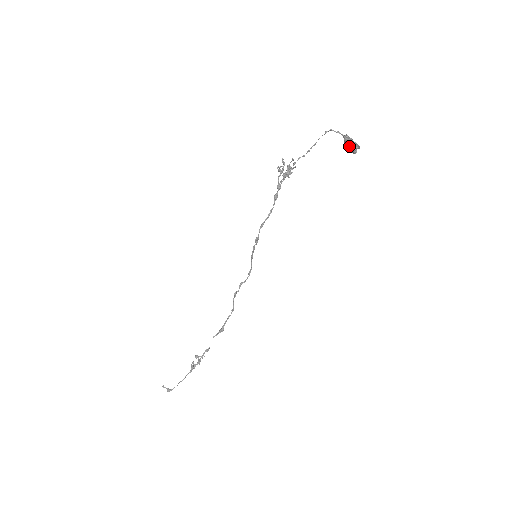
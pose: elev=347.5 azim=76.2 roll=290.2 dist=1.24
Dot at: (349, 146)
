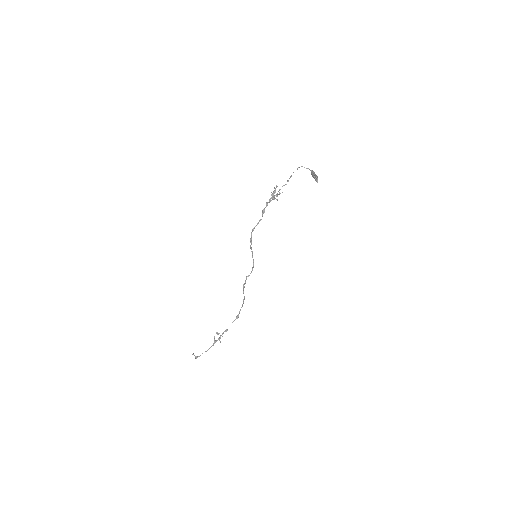
Dot at: (313, 177)
